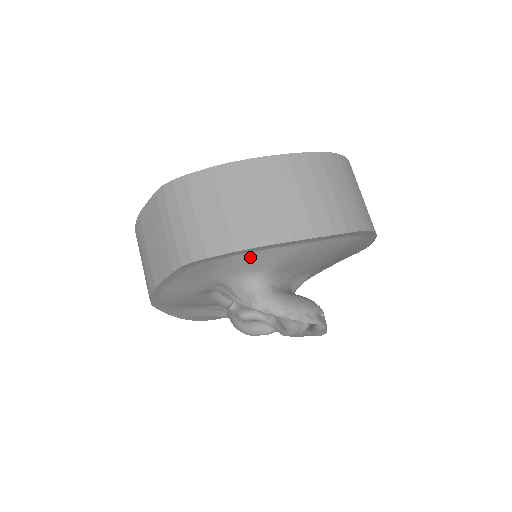
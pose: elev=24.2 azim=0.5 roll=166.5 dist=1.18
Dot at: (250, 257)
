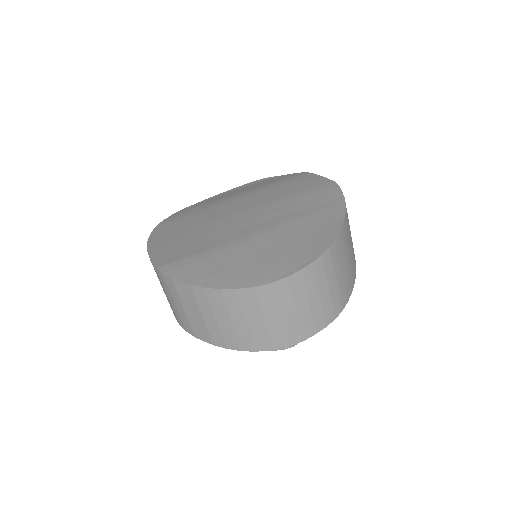
Dot at: occluded
